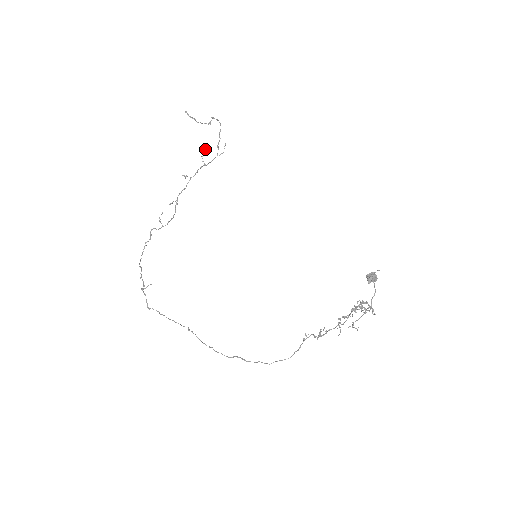
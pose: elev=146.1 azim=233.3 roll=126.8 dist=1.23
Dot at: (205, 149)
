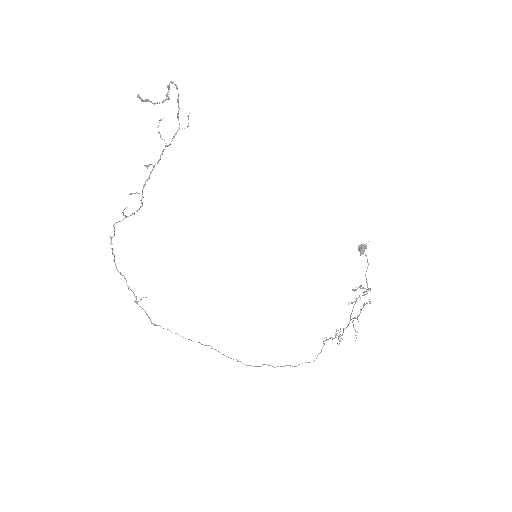
Dot at: occluded
